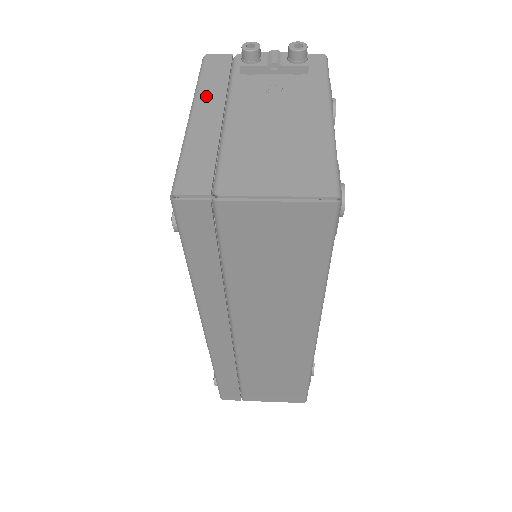
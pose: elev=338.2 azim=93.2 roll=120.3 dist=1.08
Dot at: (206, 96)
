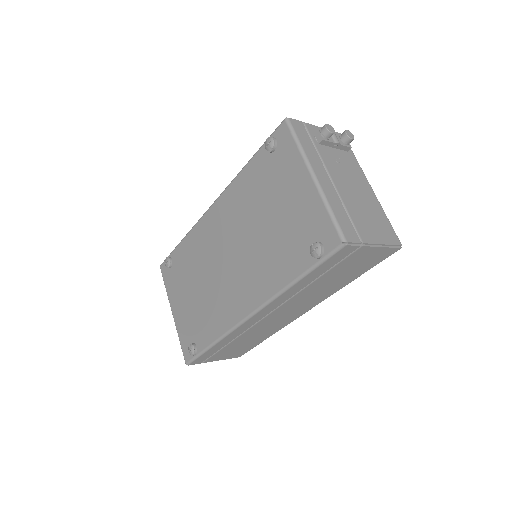
Dot at: (313, 160)
